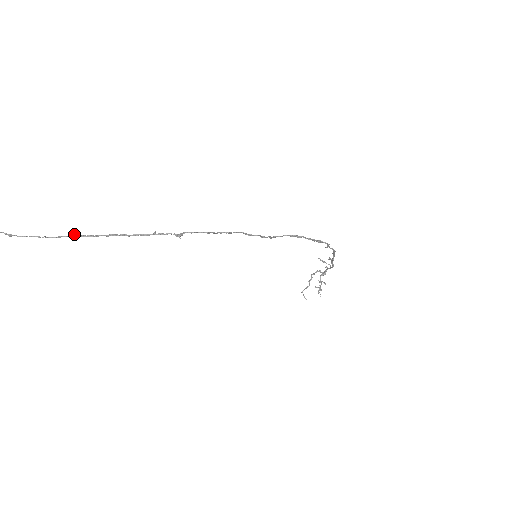
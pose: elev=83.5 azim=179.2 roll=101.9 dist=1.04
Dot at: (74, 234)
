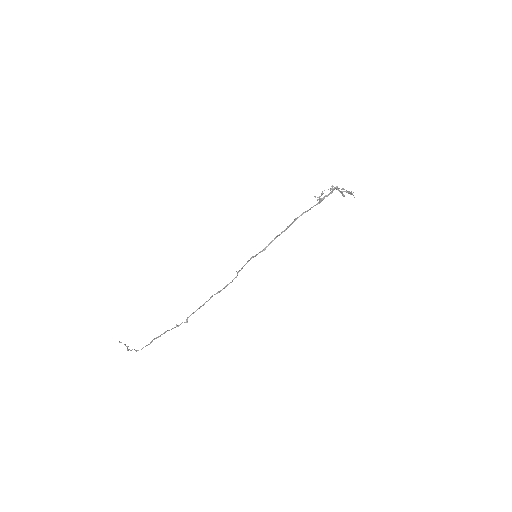
Dot at: occluded
